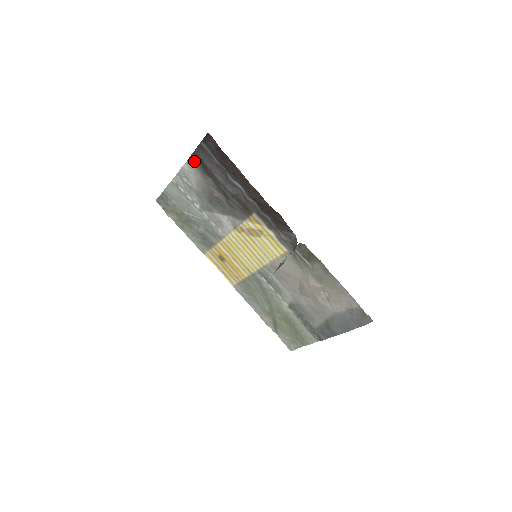
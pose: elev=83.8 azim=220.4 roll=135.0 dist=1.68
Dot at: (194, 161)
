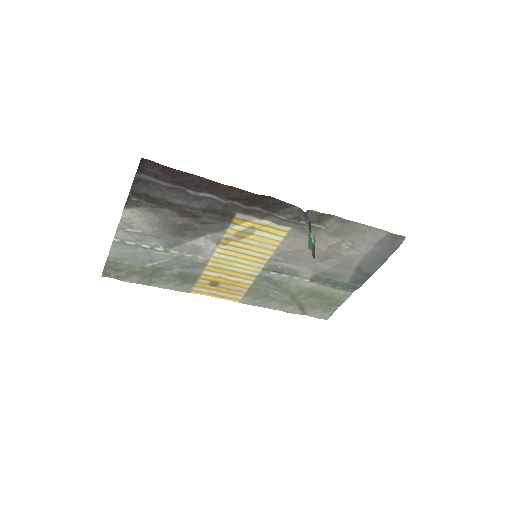
Dot at: (134, 202)
